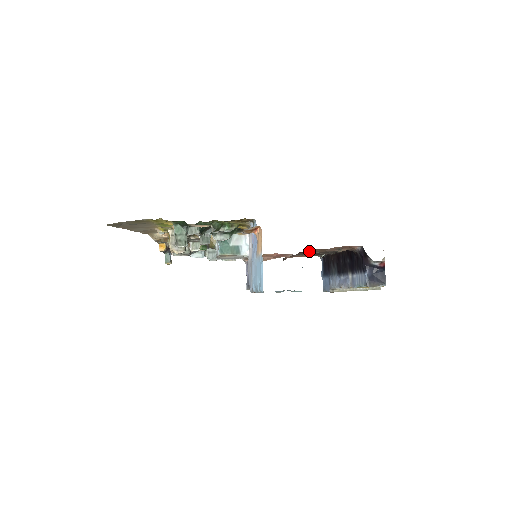
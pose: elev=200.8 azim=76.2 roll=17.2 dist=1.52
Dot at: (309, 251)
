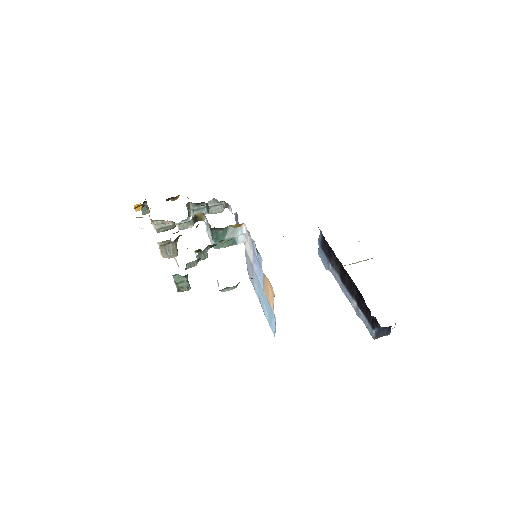
Dot at: occluded
